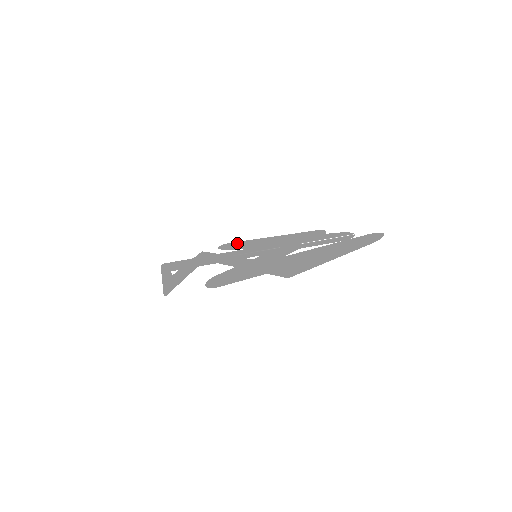
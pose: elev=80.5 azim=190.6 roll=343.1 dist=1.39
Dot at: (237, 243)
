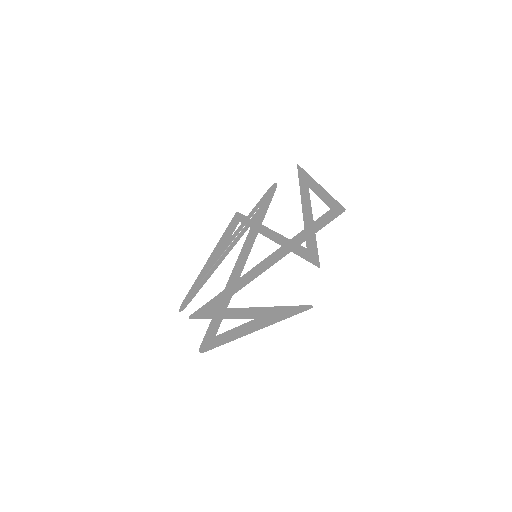
Dot at: (298, 176)
